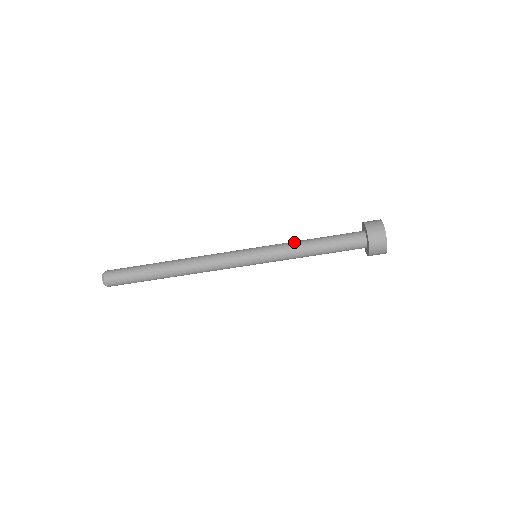
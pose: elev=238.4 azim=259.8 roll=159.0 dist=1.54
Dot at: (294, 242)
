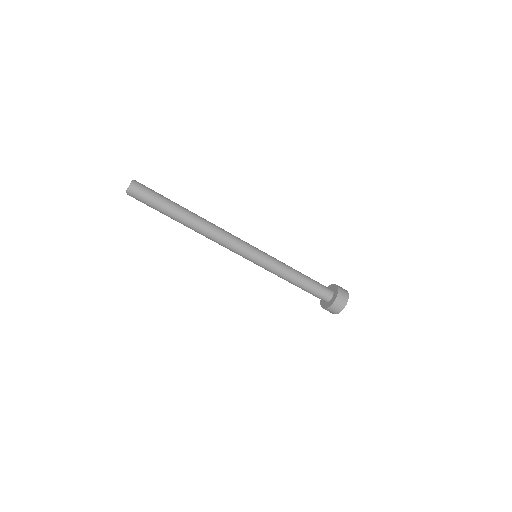
Dot at: (287, 272)
